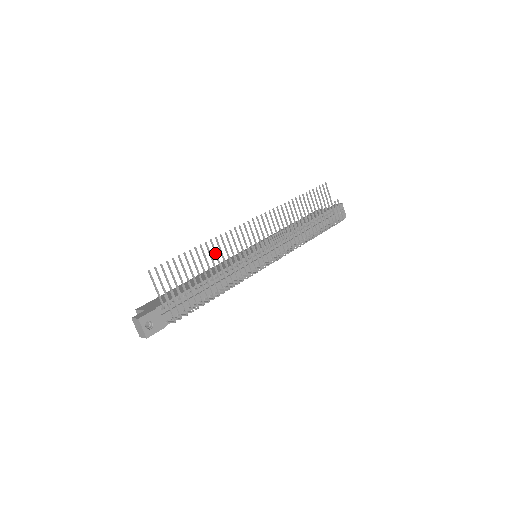
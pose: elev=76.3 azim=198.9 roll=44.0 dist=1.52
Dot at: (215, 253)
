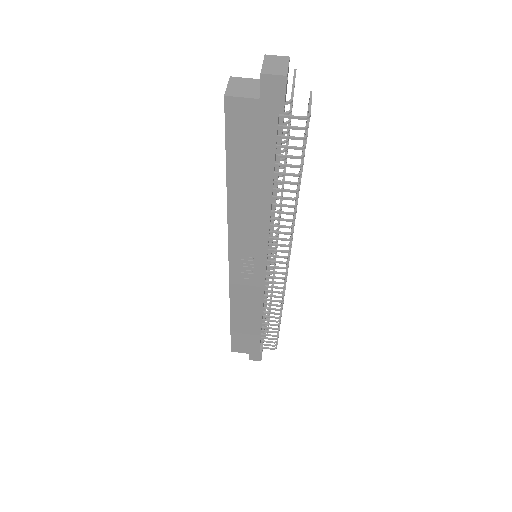
Dot at: occluded
